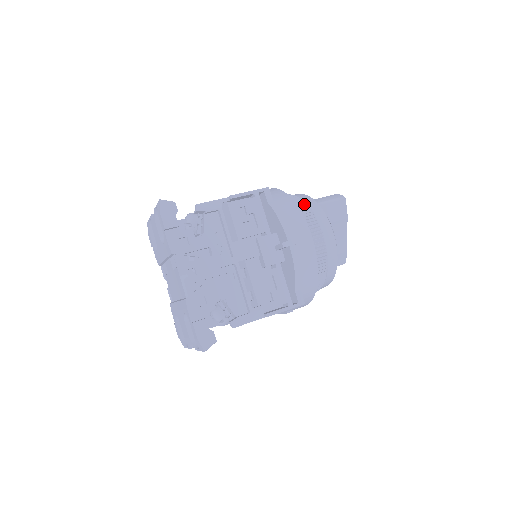
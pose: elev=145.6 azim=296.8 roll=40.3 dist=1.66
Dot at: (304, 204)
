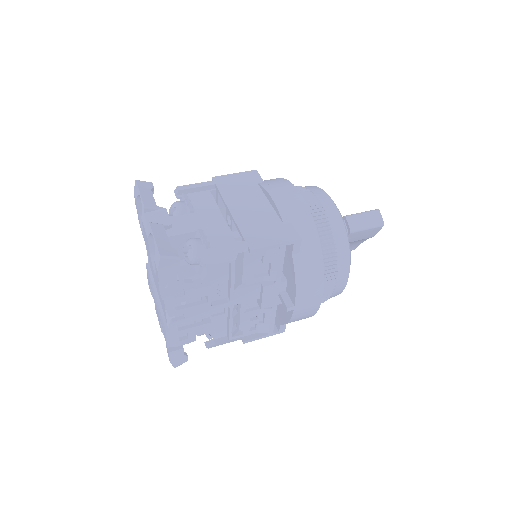
Dot at: (333, 248)
